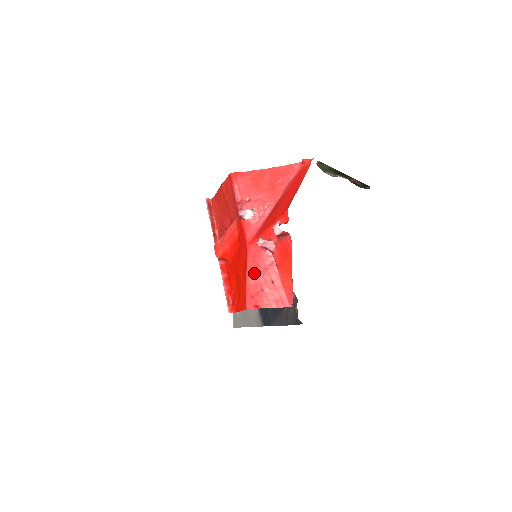
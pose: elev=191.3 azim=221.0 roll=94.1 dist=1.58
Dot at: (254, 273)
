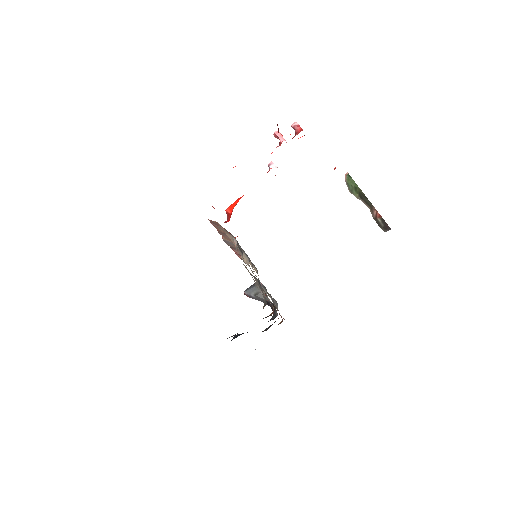
Dot at: occluded
